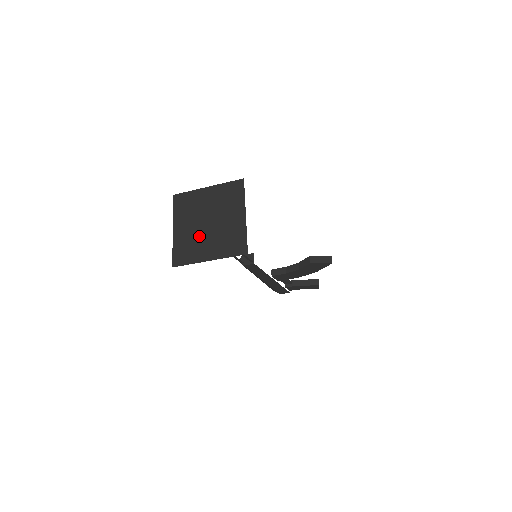
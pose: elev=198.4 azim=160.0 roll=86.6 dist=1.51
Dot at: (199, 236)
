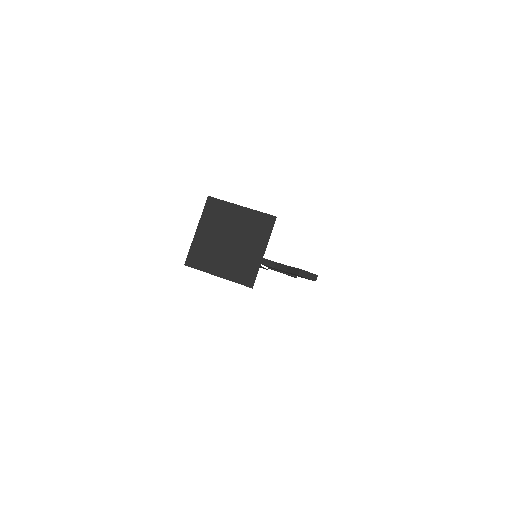
Dot at: (217, 249)
